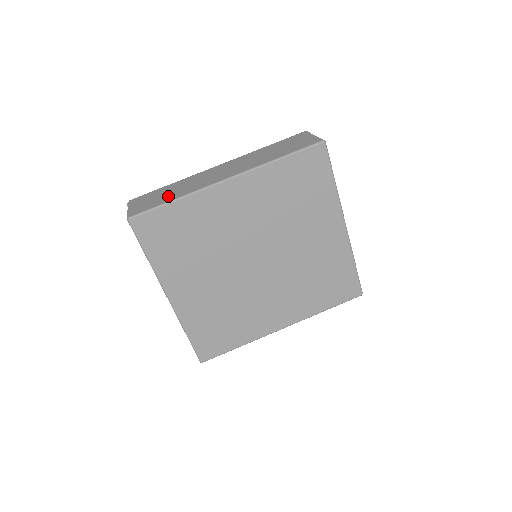
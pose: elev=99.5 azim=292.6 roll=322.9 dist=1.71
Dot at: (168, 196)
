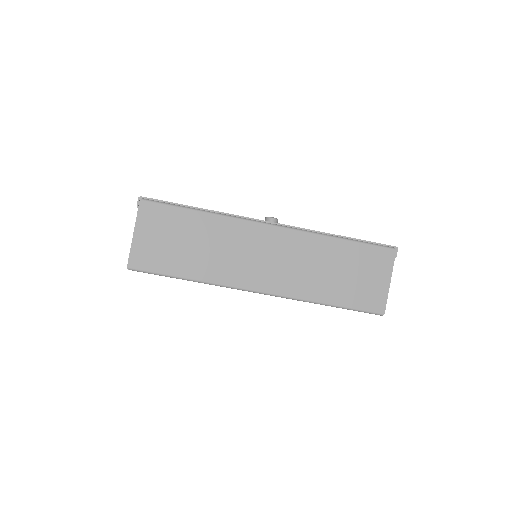
Dot at: (187, 259)
